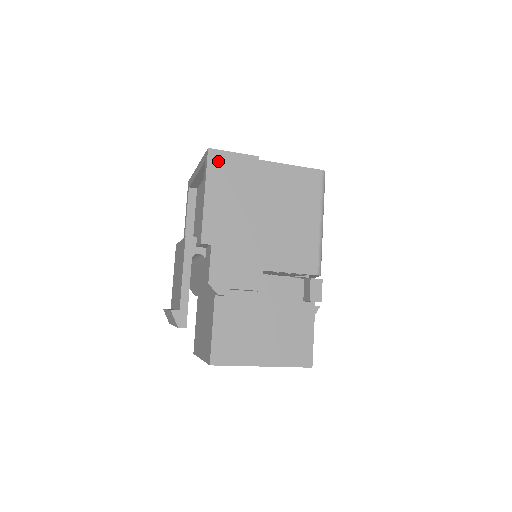
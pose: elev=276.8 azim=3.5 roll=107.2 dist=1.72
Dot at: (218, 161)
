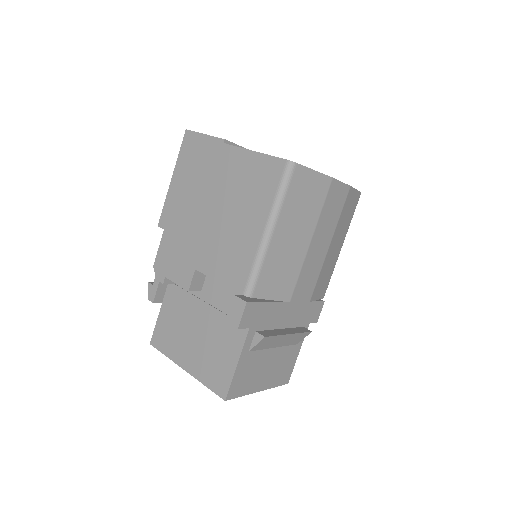
Dot at: (190, 143)
